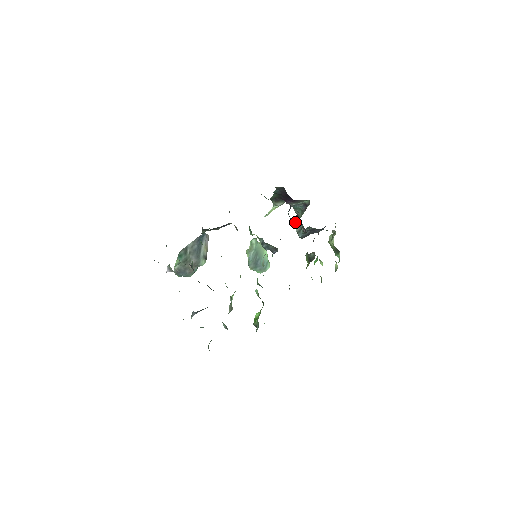
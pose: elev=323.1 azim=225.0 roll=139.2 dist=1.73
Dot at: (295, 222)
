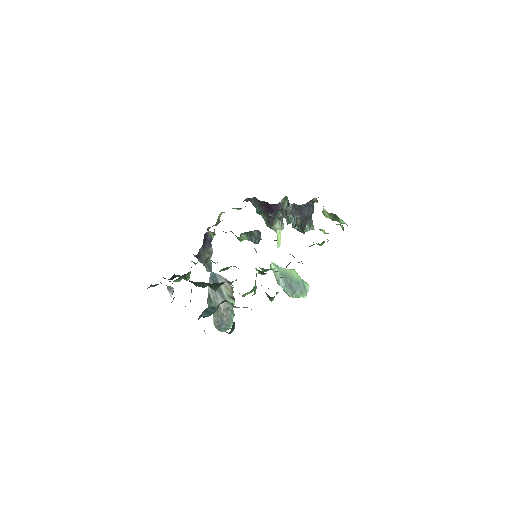
Dot at: (292, 225)
